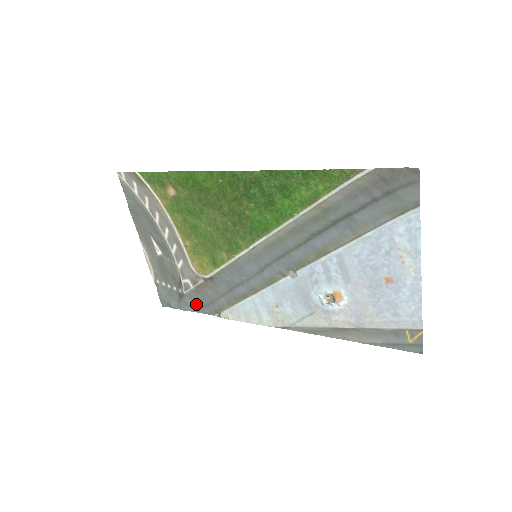
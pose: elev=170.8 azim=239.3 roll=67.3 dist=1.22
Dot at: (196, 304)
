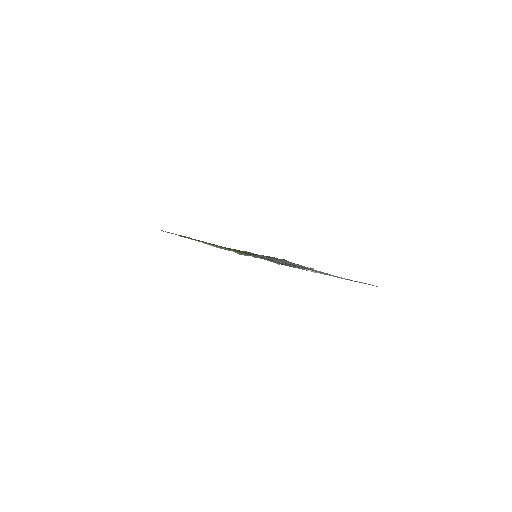
Dot at: occluded
